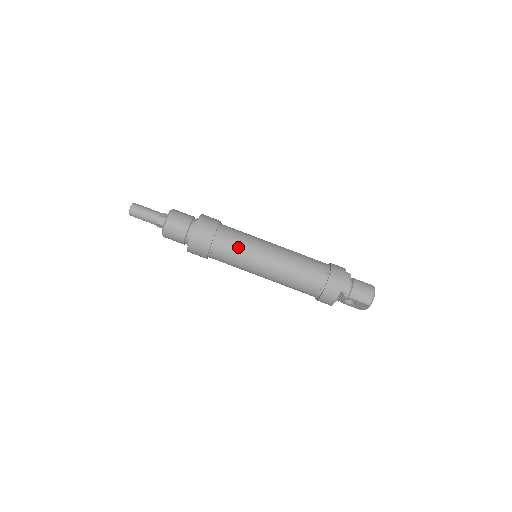
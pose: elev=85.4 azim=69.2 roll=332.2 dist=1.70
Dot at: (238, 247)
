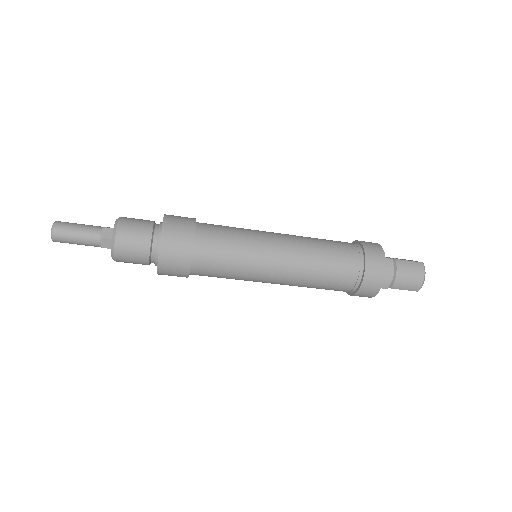
Dot at: (230, 263)
